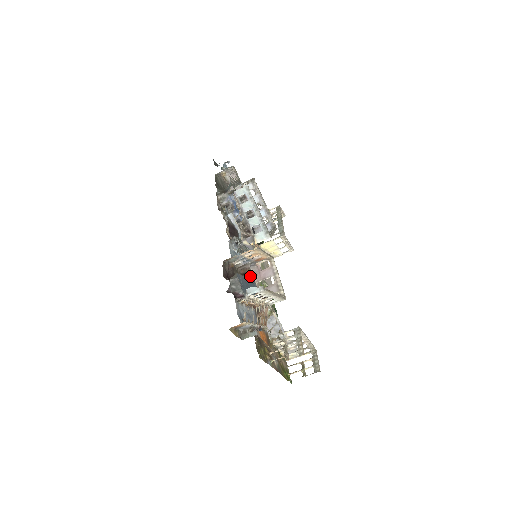
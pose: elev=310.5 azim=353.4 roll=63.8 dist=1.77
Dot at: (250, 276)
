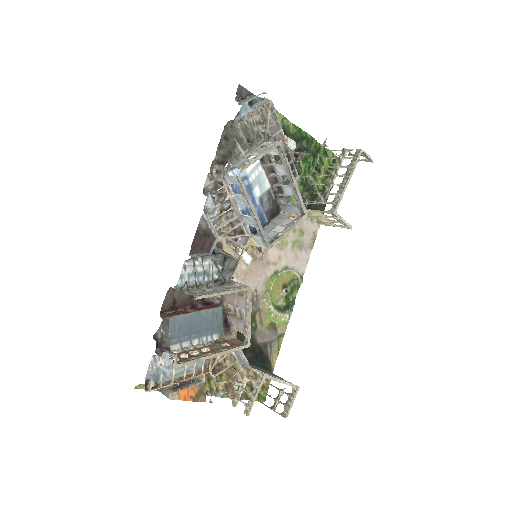
Dot at: occluded
